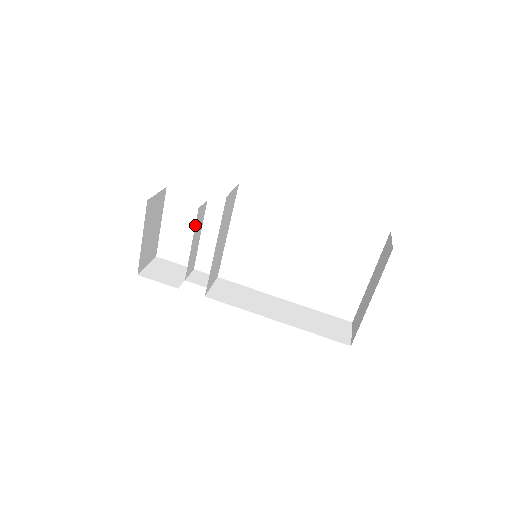
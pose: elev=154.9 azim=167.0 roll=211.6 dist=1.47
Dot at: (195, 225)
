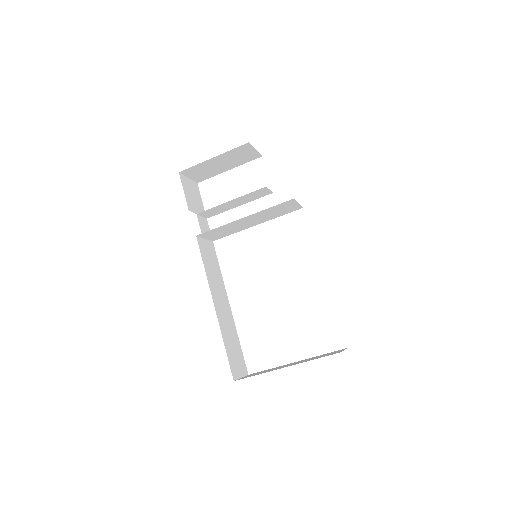
Dot at: (250, 193)
